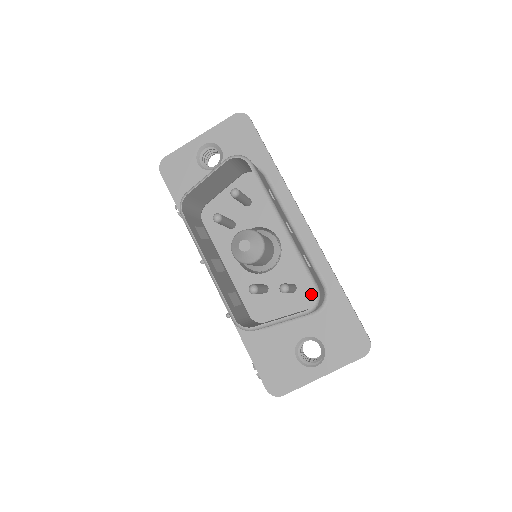
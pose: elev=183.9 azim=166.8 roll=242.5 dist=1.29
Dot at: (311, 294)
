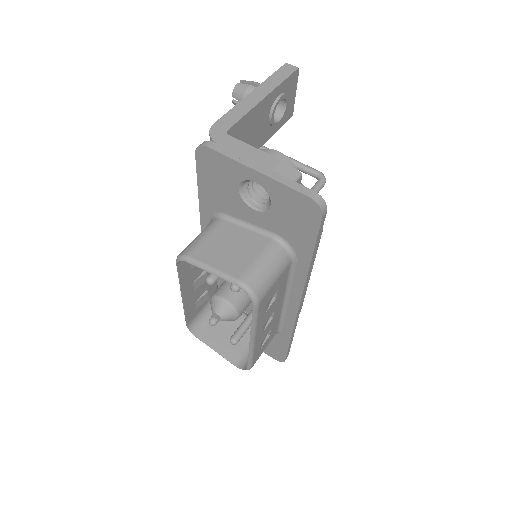
Dot at: occluded
